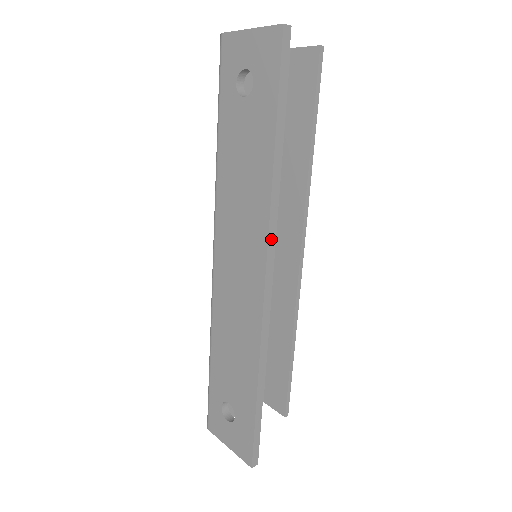
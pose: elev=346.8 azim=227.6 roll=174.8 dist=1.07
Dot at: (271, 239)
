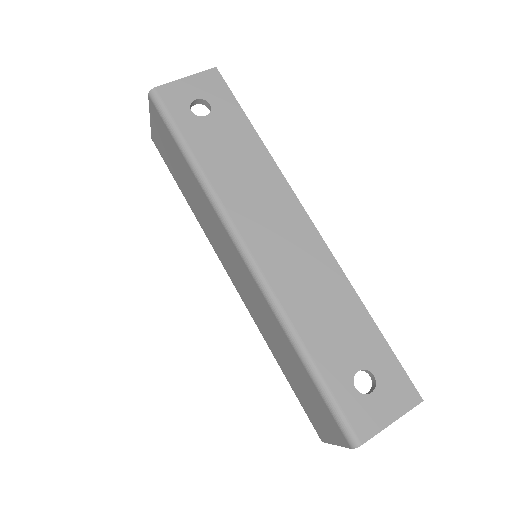
Dot at: (291, 192)
